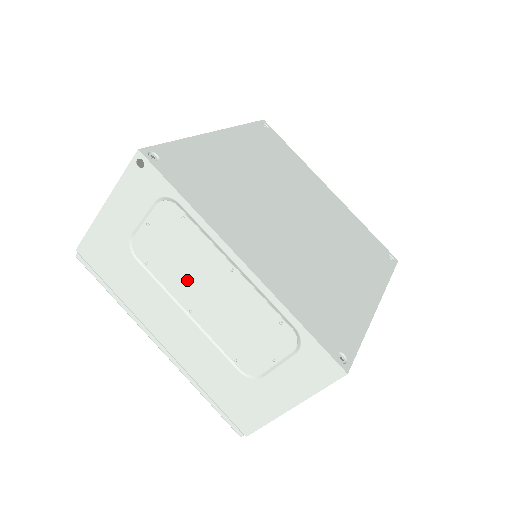
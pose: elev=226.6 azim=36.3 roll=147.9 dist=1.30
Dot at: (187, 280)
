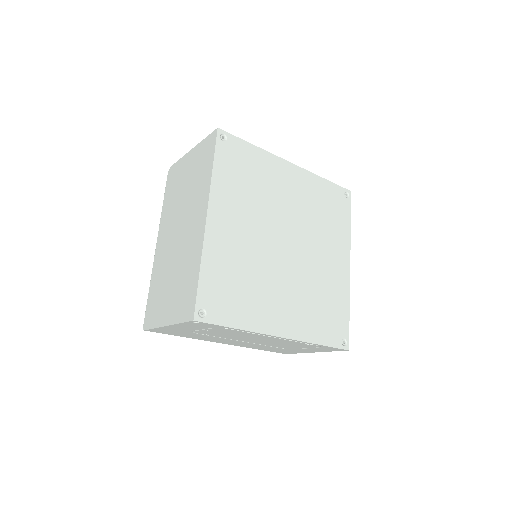
Dot at: (240, 338)
